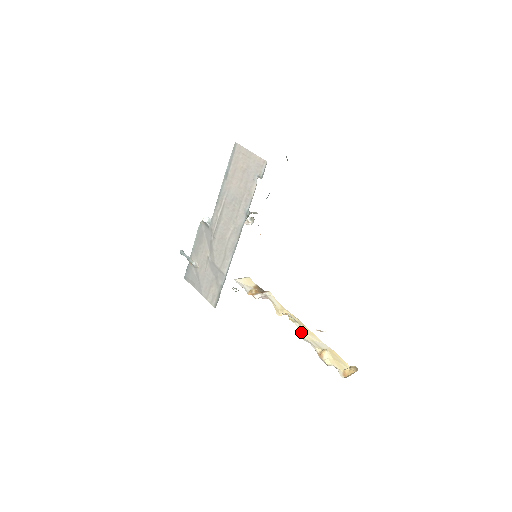
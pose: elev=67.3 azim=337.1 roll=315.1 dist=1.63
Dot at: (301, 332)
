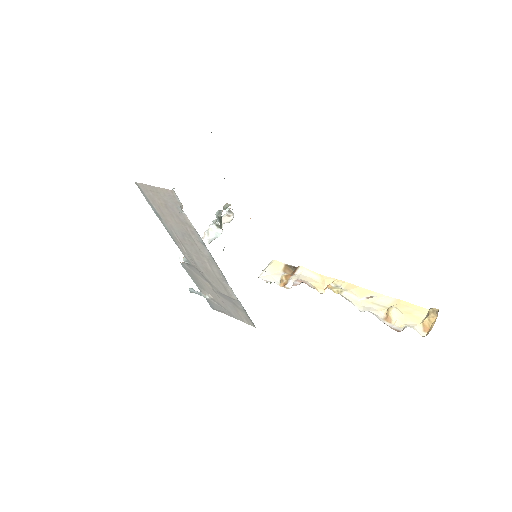
Dot at: (354, 301)
